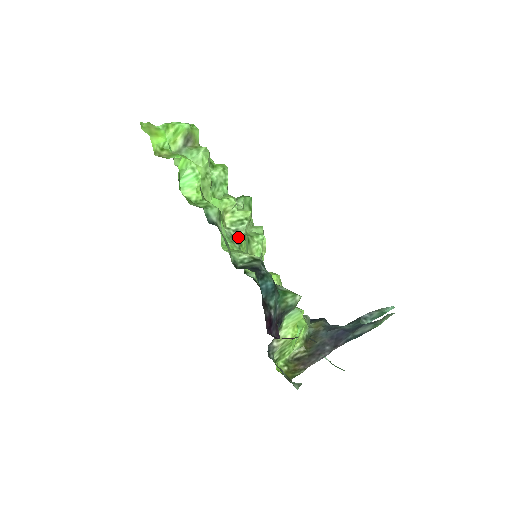
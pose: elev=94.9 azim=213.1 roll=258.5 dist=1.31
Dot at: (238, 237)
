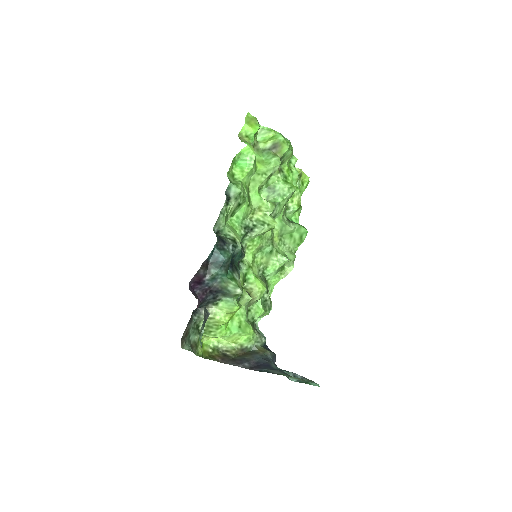
Dot at: (252, 230)
